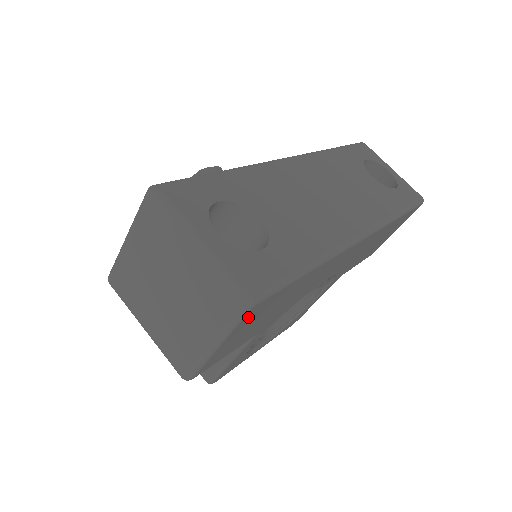
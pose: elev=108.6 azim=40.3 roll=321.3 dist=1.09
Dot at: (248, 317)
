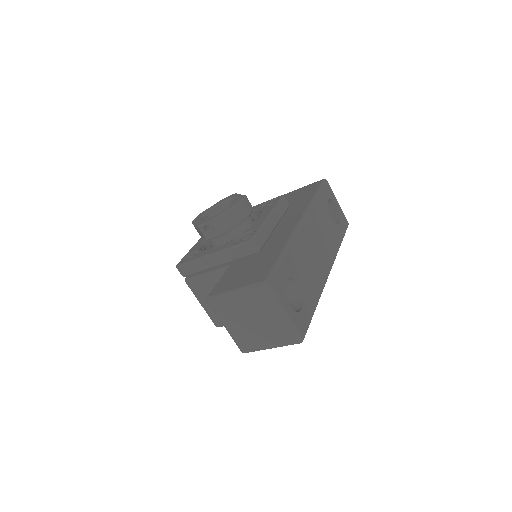
Dot at: occluded
